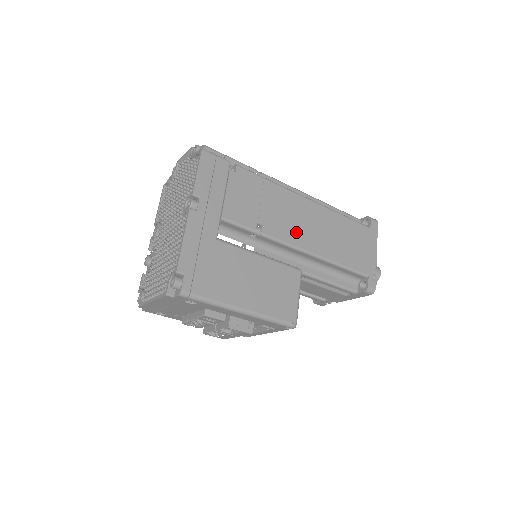
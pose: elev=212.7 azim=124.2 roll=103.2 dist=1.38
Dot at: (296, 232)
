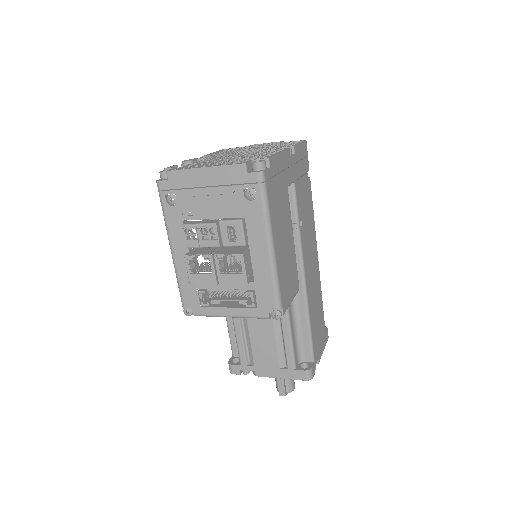
Dot at: (308, 263)
